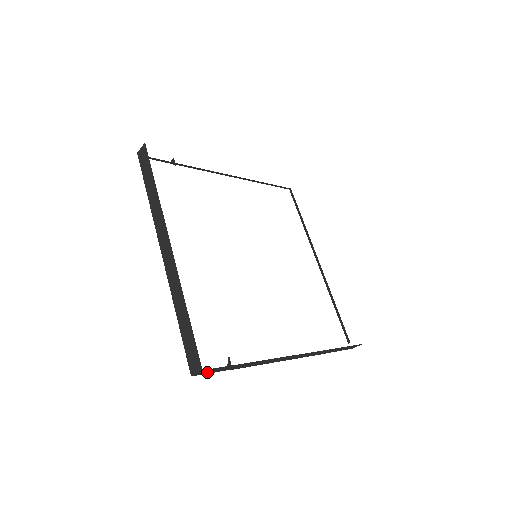
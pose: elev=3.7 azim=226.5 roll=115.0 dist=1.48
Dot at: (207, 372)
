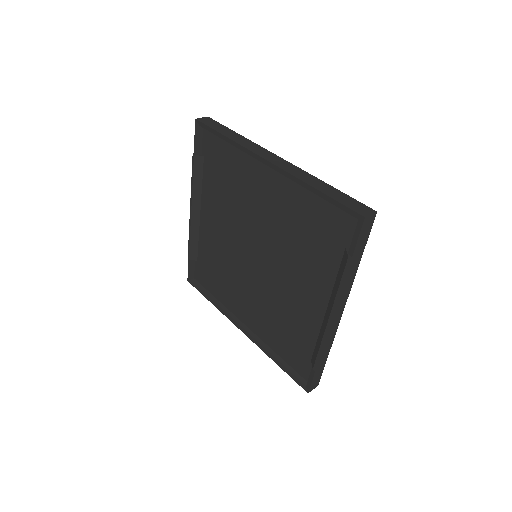
Dot at: (364, 229)
